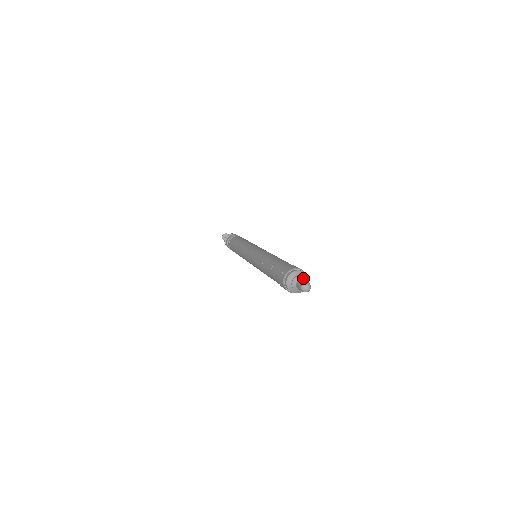
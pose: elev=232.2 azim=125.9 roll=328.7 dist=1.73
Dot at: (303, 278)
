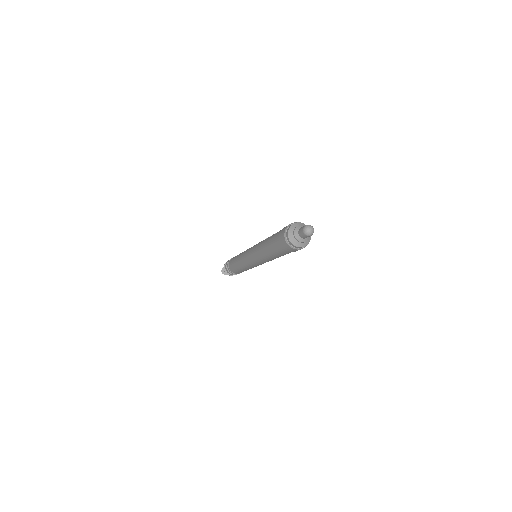
Dot at: occluded
